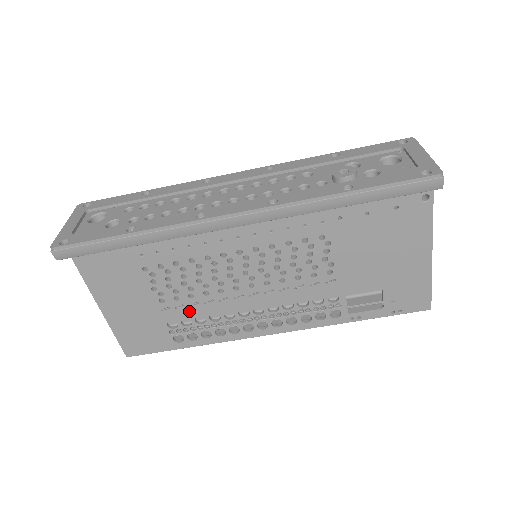
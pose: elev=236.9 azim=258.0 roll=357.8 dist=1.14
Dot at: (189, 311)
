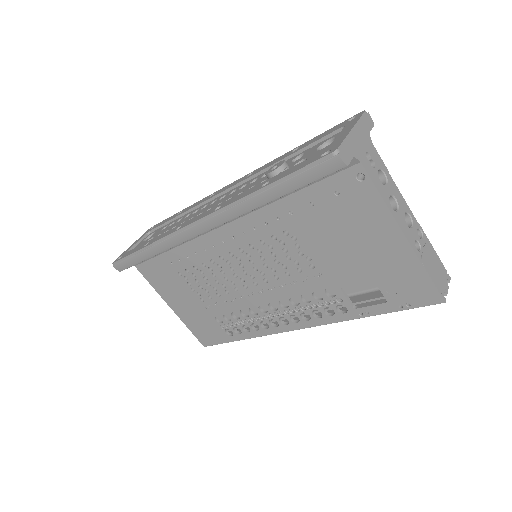
Dot at: (224, 308)
